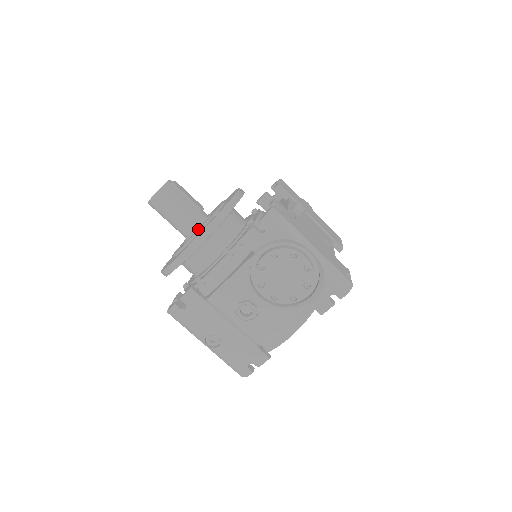
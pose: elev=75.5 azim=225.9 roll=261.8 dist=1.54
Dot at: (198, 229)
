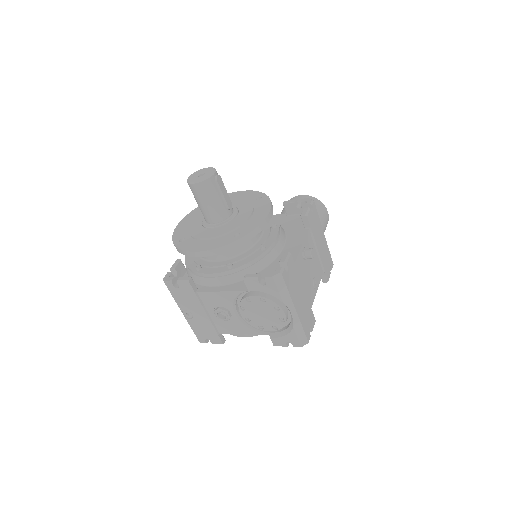
Dot at: (217, 232)
